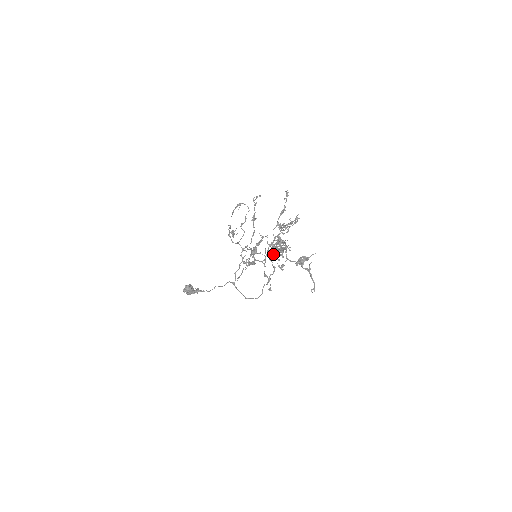
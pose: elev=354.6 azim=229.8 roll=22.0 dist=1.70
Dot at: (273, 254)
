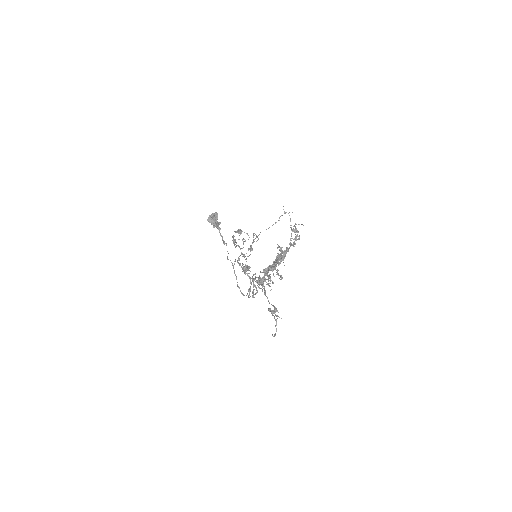
Dot at: occluded
